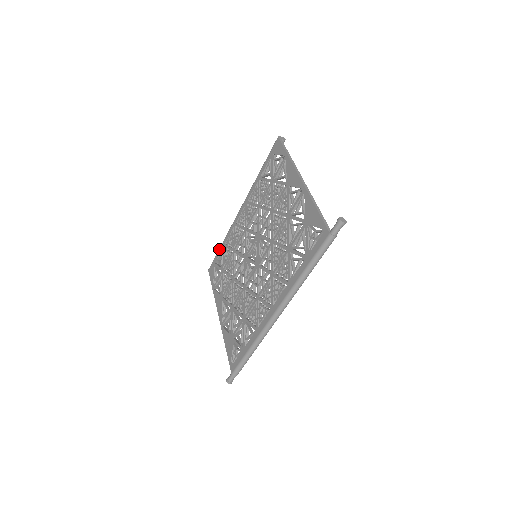
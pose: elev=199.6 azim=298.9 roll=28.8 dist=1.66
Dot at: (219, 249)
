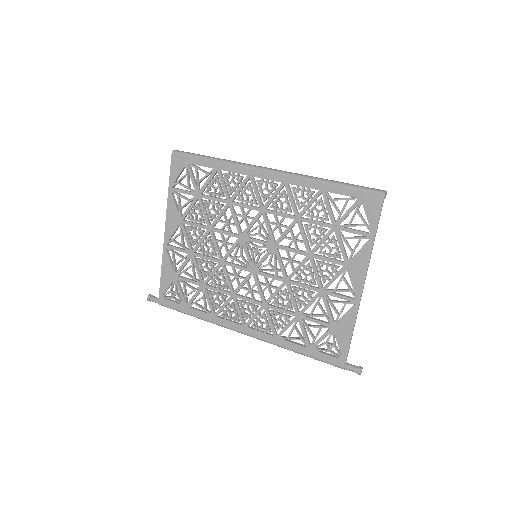
Dot at: (206, 161)
